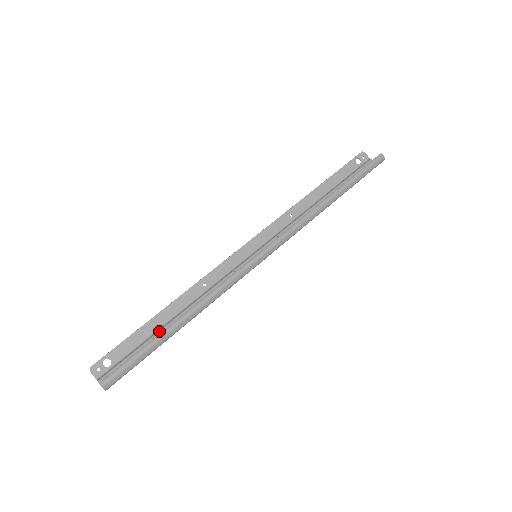
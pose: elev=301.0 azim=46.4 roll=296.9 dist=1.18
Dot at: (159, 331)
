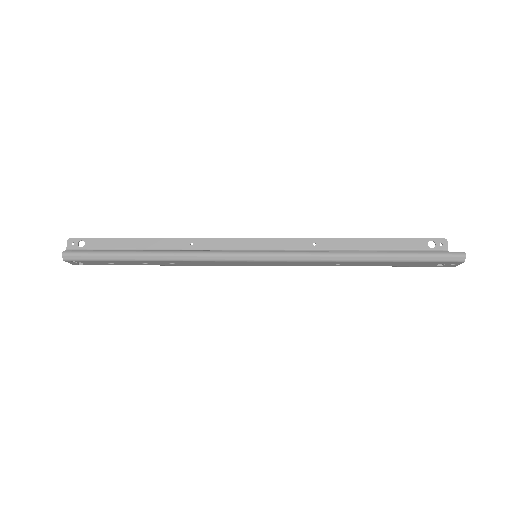
Dot at: (131, 250)
